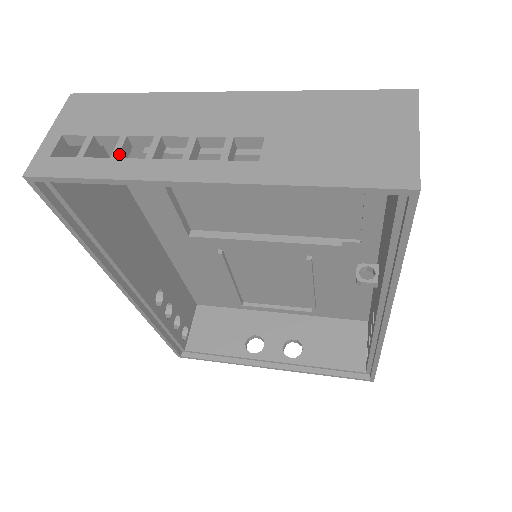
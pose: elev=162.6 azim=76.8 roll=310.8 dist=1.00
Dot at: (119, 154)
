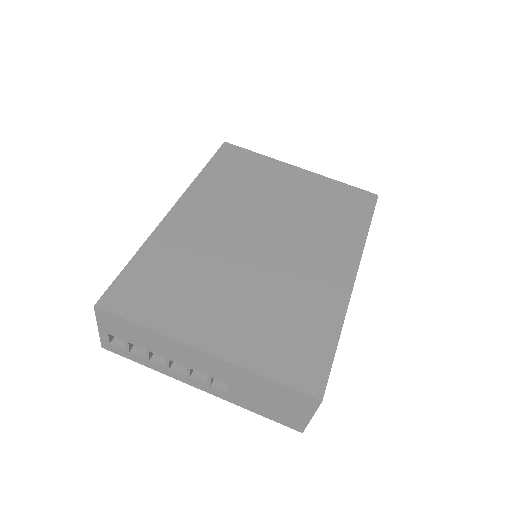
Dot at: (149, 358)
